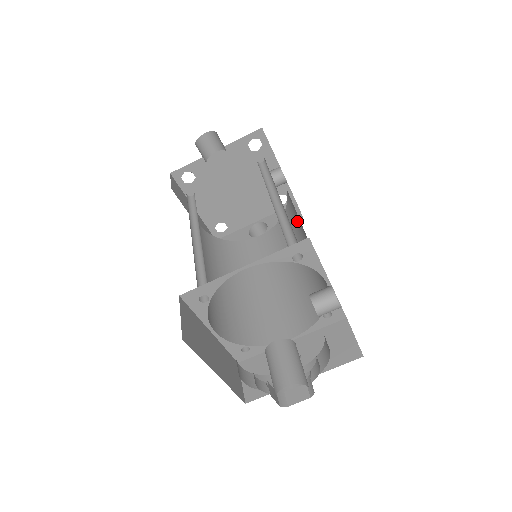
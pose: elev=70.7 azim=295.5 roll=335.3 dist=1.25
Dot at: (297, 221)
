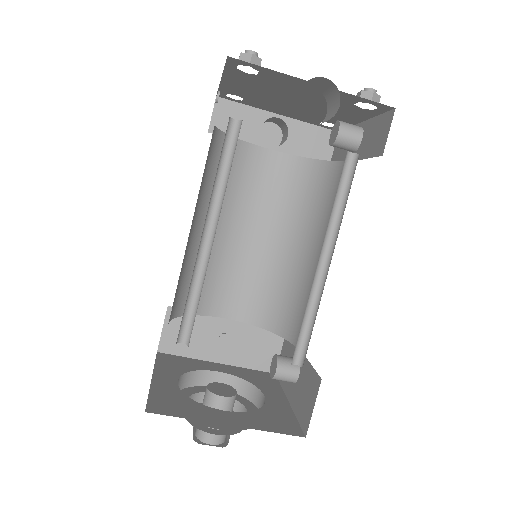
Dot at: (322, 215)
